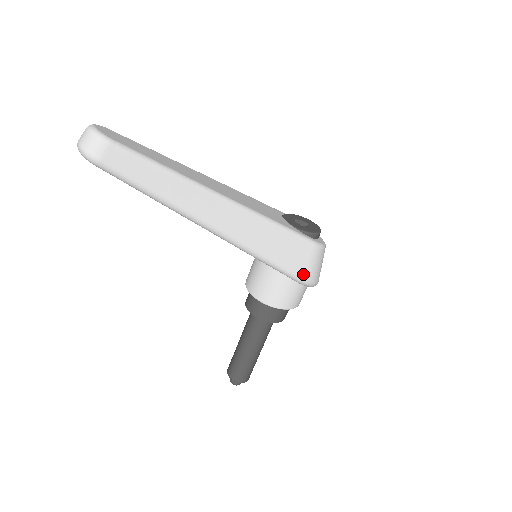
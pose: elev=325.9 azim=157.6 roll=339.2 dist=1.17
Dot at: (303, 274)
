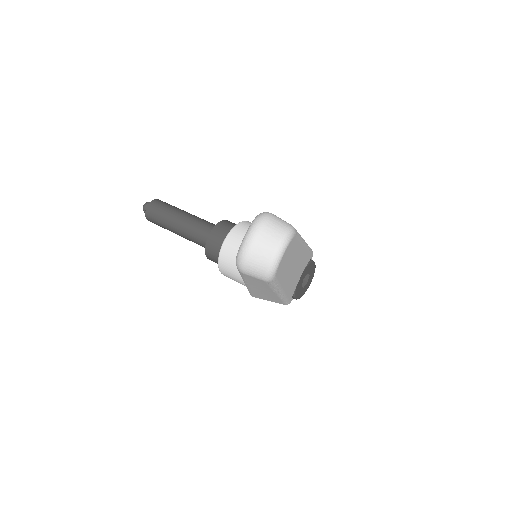
Dot at: occluded
